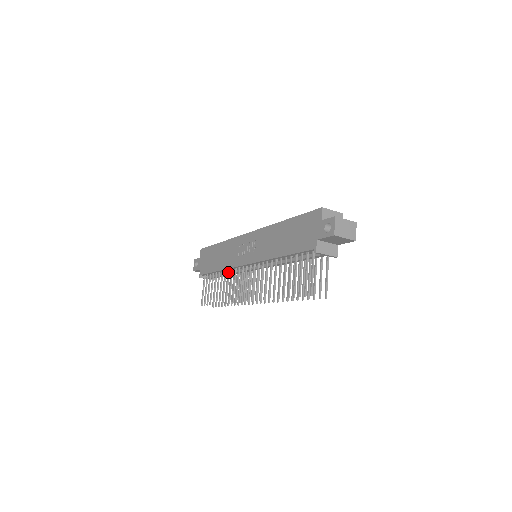
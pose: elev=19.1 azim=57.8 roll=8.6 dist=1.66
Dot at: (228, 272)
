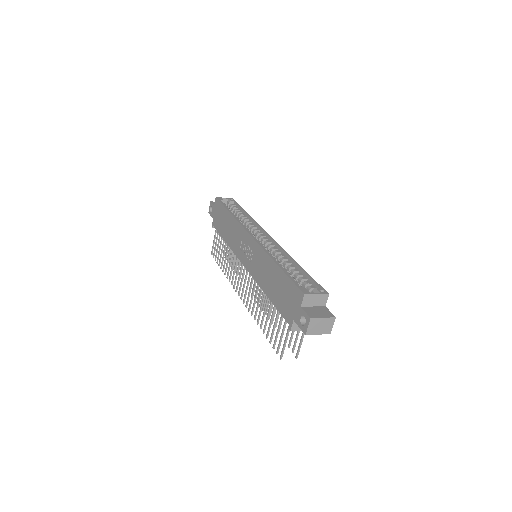
Dot at: (232, 251)
